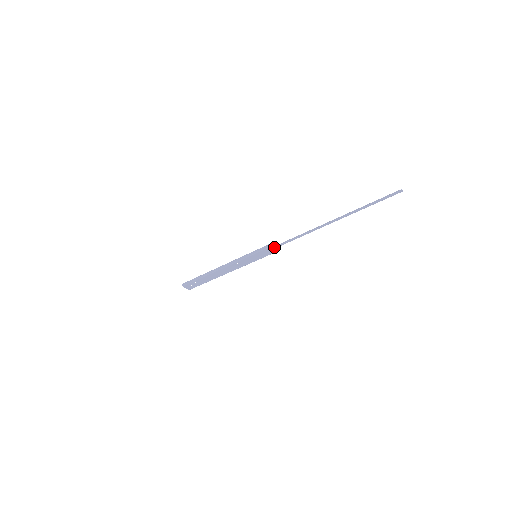
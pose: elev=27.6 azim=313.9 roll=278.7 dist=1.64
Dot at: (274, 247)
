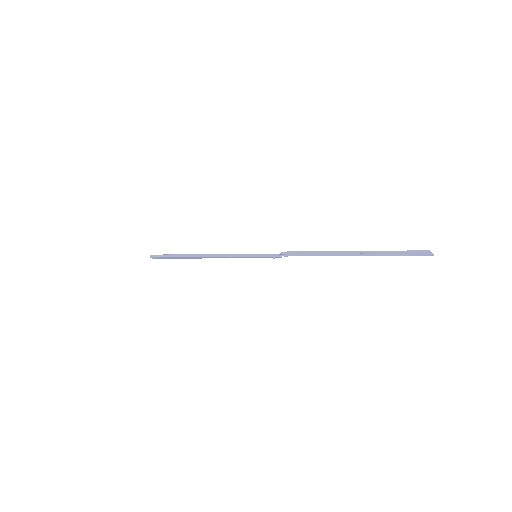
Dot at: (280, 254)
